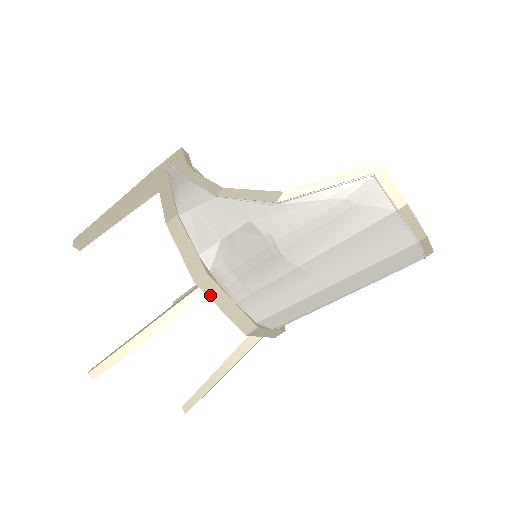
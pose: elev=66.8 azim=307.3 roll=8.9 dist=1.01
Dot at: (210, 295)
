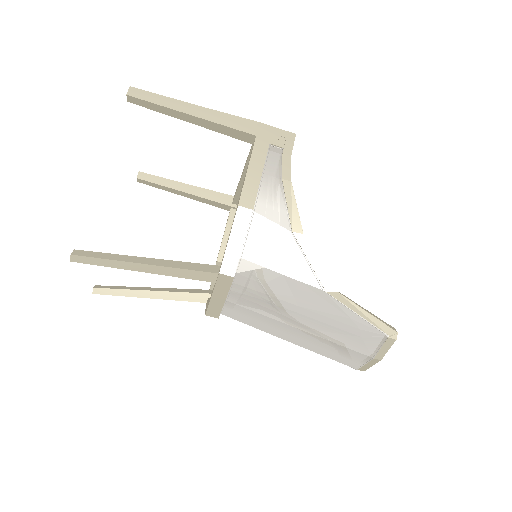
Dot at: (218, 286)
